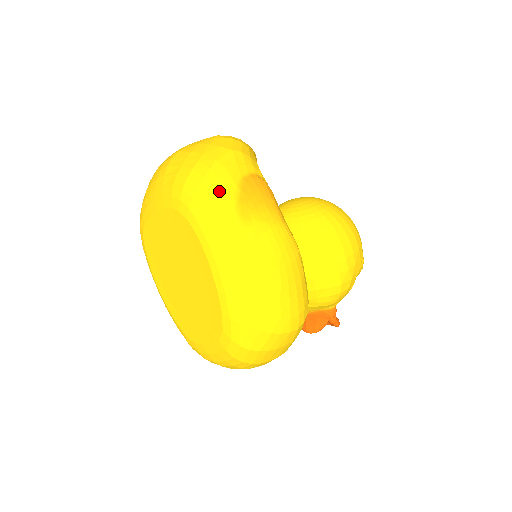
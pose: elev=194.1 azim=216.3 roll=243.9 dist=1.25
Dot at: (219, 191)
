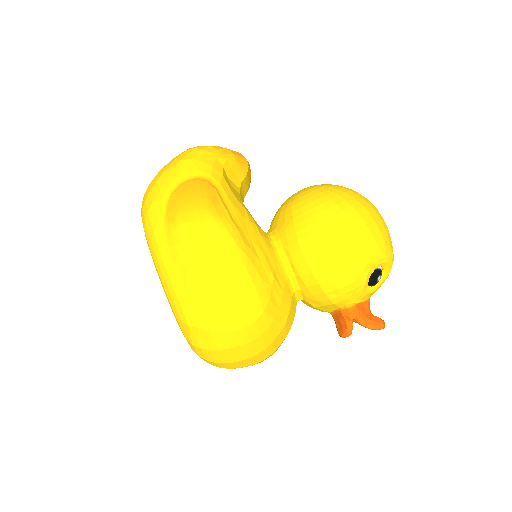
Dot at: (156, 201)
